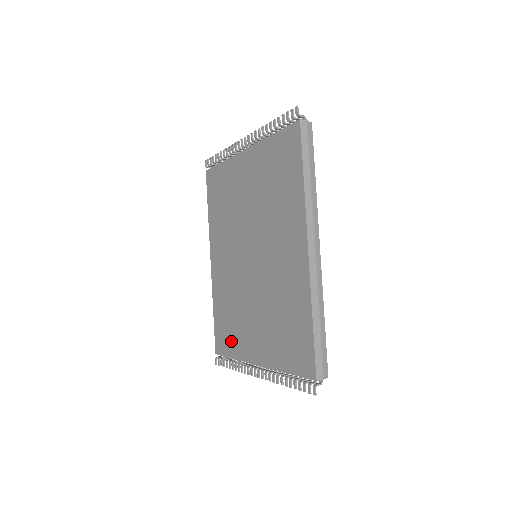
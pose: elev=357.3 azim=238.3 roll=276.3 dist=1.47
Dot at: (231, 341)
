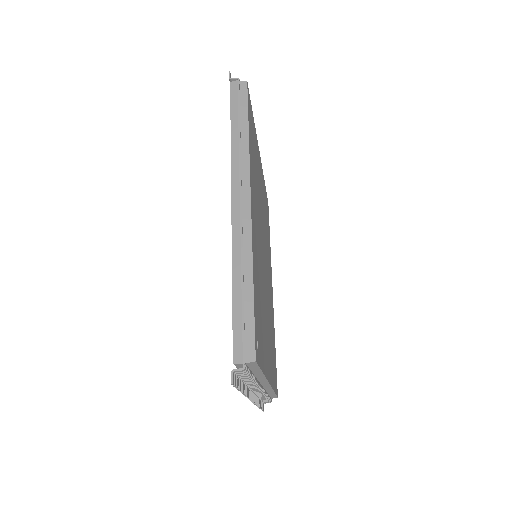
Dot at: occluded
